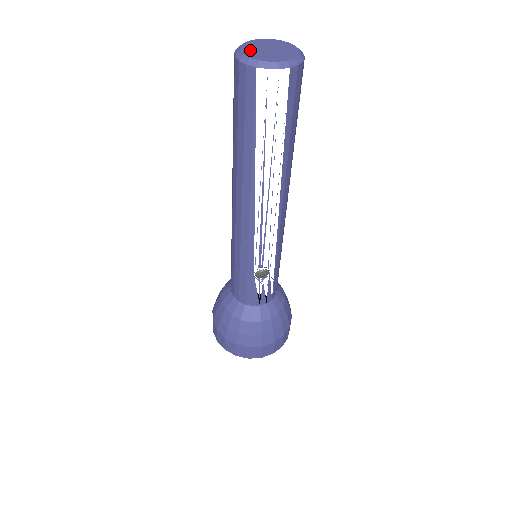
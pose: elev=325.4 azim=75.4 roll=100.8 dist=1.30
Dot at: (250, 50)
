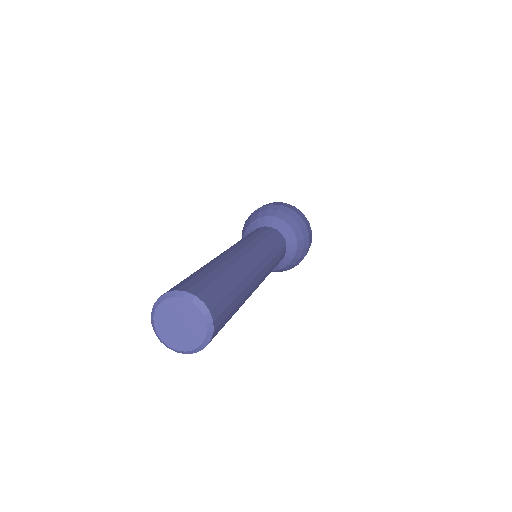
Dot at: (162, 319)
